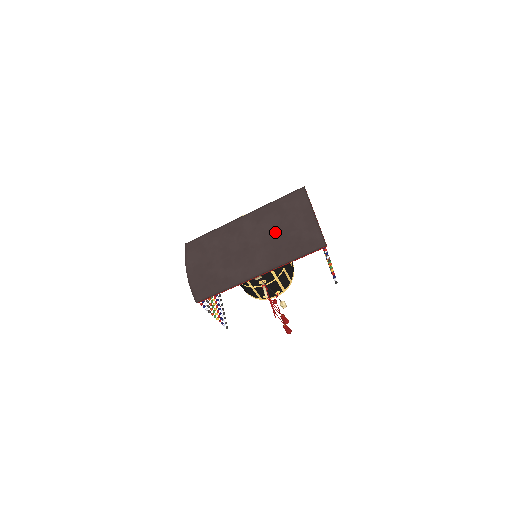
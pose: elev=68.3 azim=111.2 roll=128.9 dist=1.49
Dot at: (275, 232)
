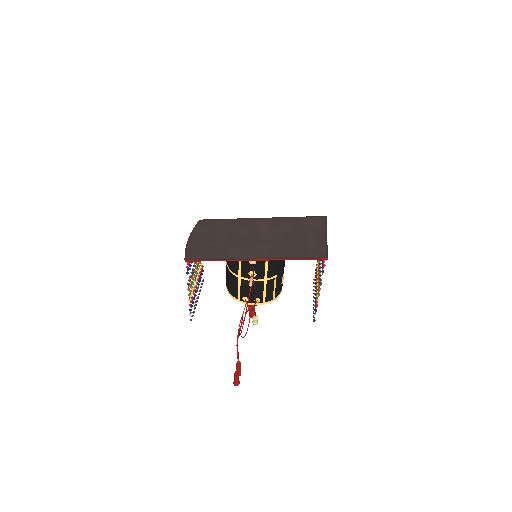
Dot at: (285, 236)
